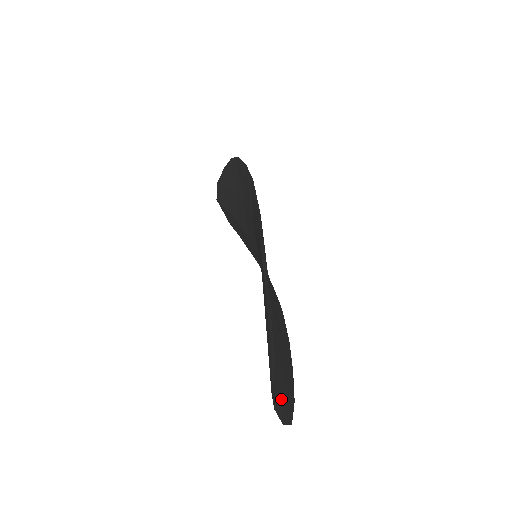
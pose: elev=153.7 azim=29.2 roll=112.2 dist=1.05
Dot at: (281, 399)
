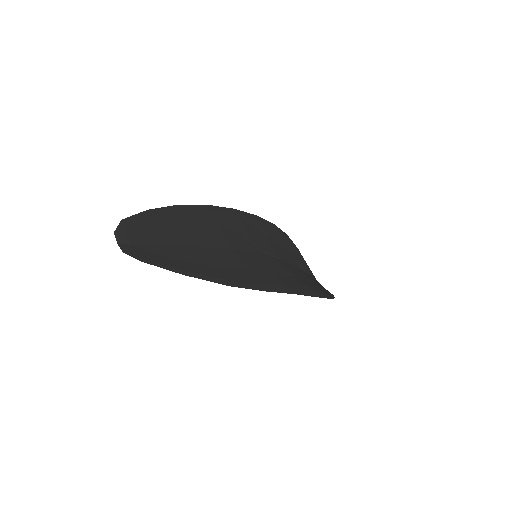
Dot at: (139, 251)
